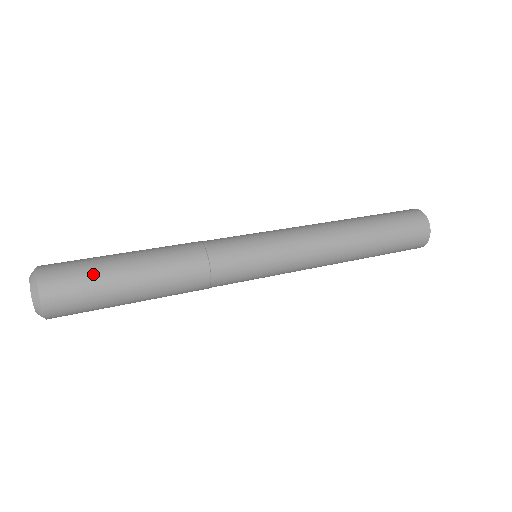
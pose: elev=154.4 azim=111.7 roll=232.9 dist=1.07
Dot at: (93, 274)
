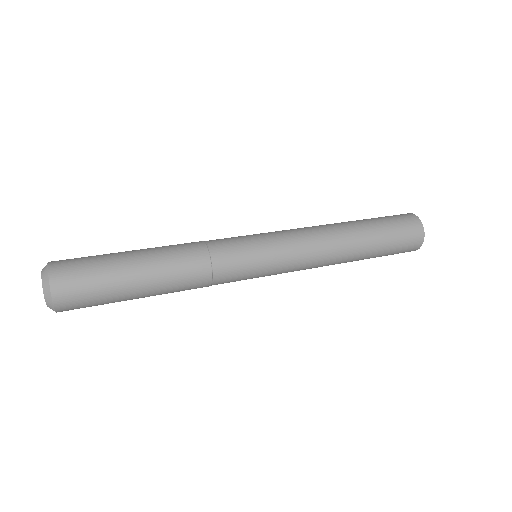
Dot at: (104, 290)
